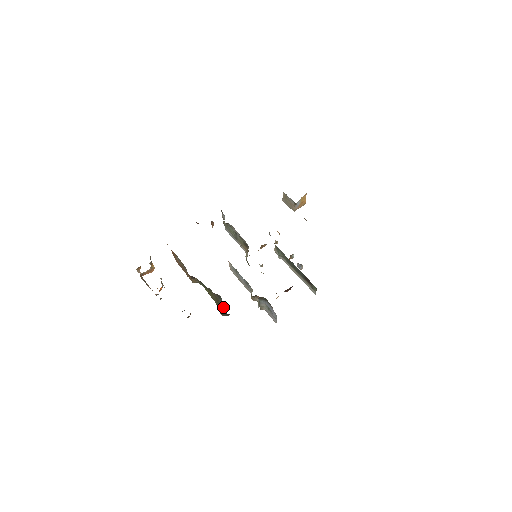
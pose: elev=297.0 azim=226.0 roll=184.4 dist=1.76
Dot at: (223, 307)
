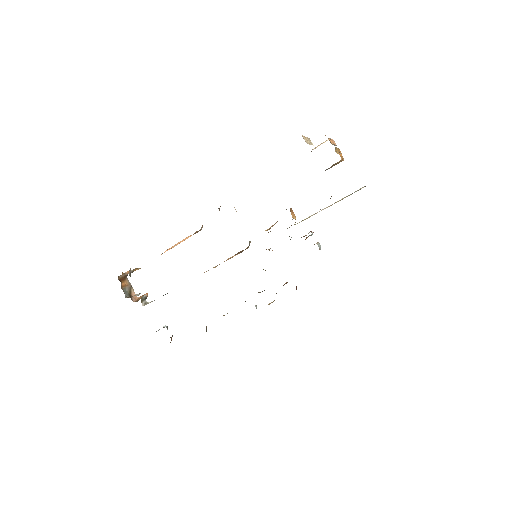
Dot at: occluded
